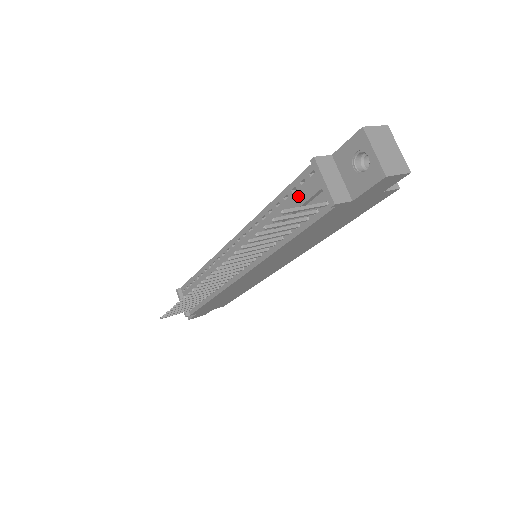
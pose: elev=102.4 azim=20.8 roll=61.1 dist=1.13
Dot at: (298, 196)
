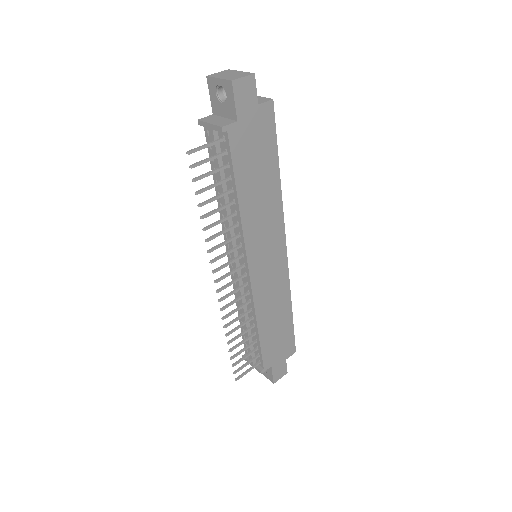
Dot at: occluded
